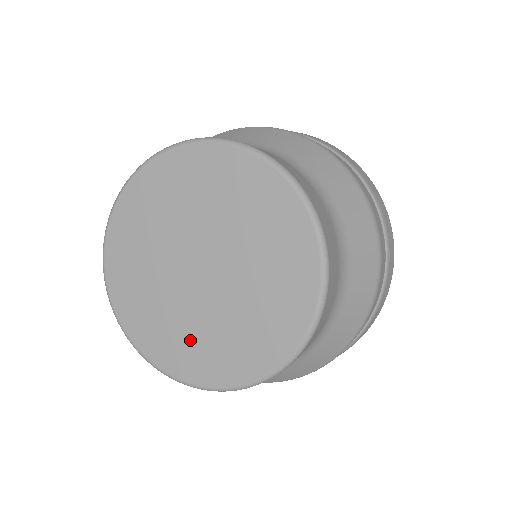
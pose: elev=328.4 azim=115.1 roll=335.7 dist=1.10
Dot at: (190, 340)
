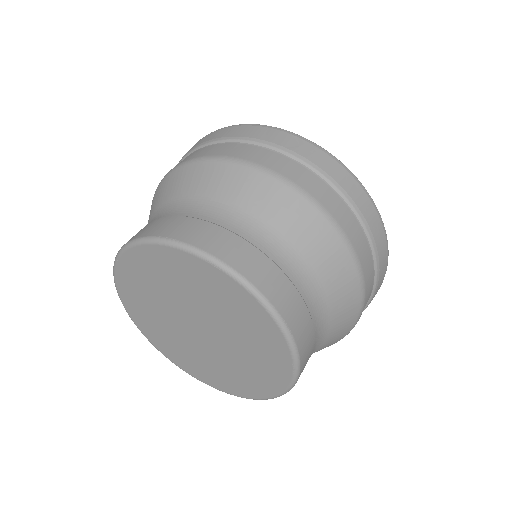
Dot at: (188, 357)
